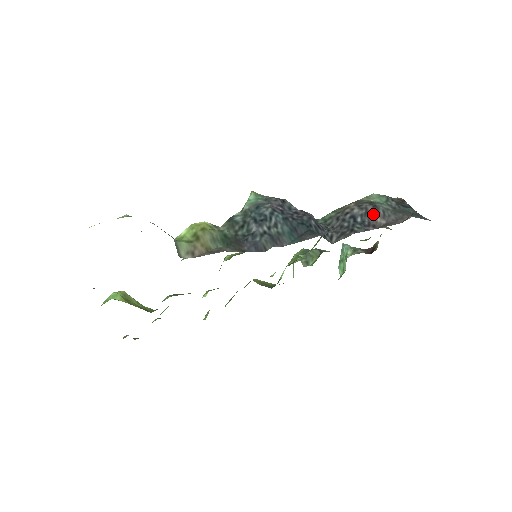
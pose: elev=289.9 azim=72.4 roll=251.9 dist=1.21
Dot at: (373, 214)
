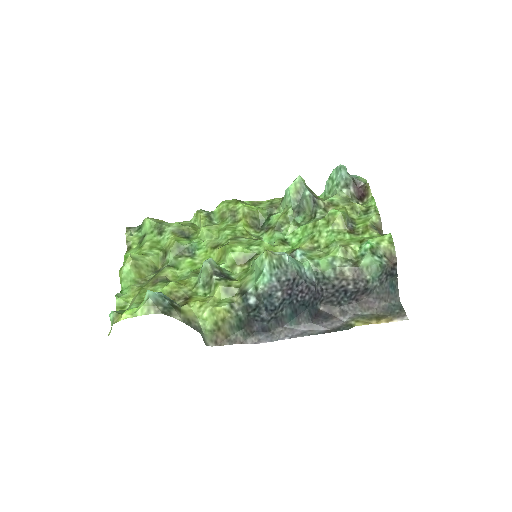
Dot at: (362, 293)
